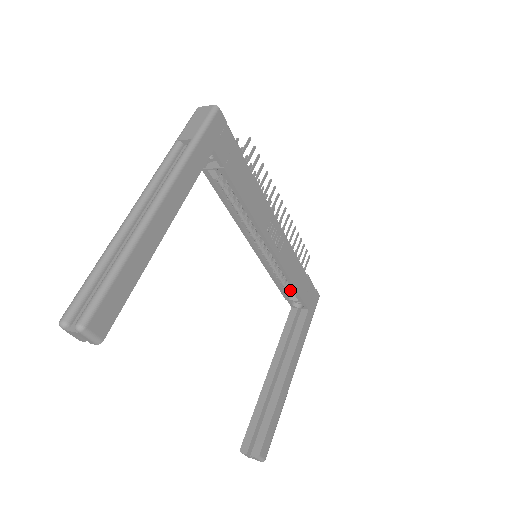
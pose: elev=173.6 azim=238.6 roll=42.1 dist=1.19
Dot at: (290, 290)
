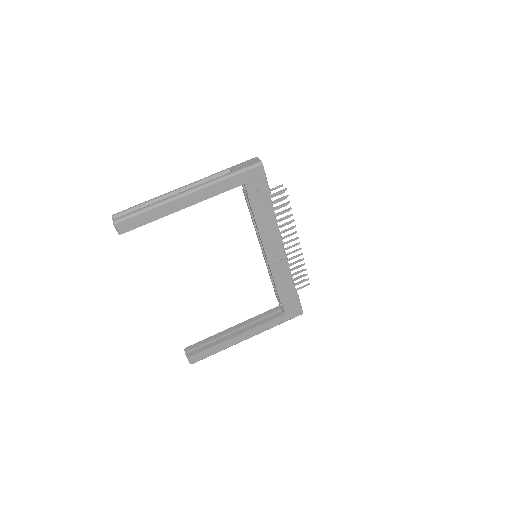
Dot at: occluded
